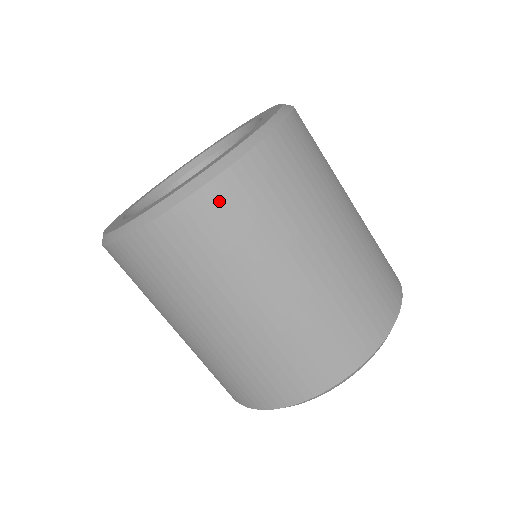
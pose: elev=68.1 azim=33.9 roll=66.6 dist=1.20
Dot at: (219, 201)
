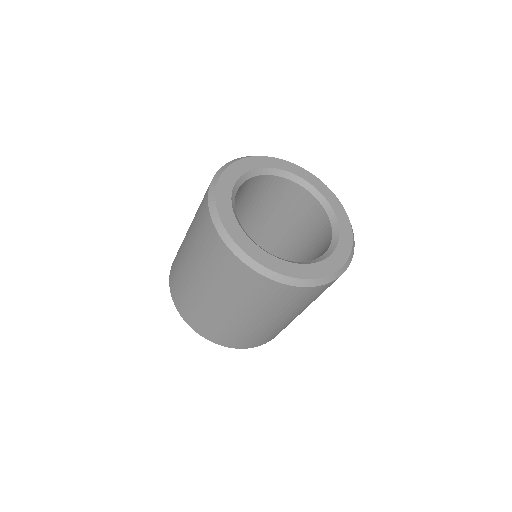
Dot at: (263, 284)
